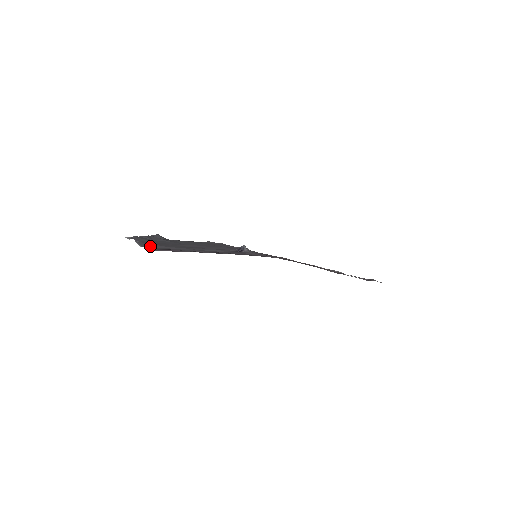
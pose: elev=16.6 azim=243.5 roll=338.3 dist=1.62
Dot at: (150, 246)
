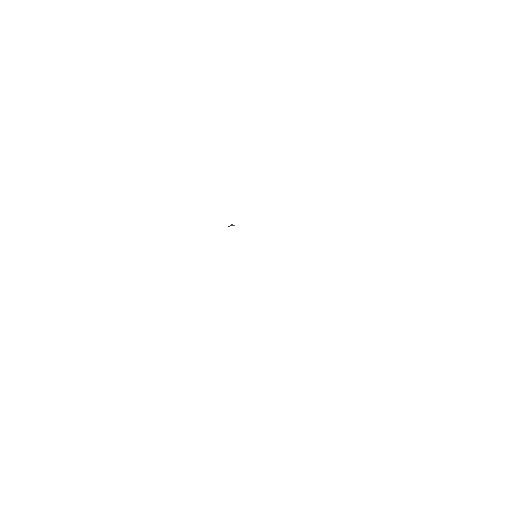
Dot at: occluded
